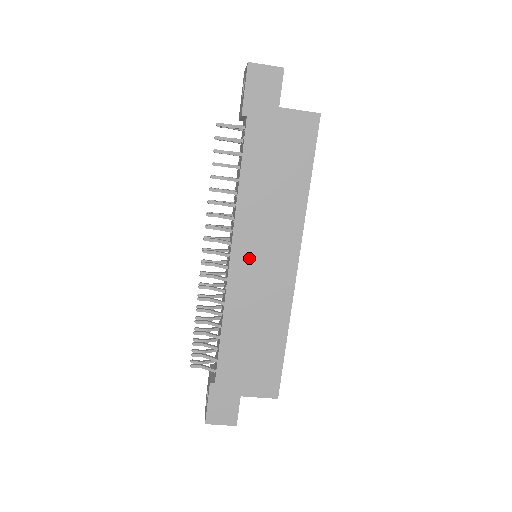
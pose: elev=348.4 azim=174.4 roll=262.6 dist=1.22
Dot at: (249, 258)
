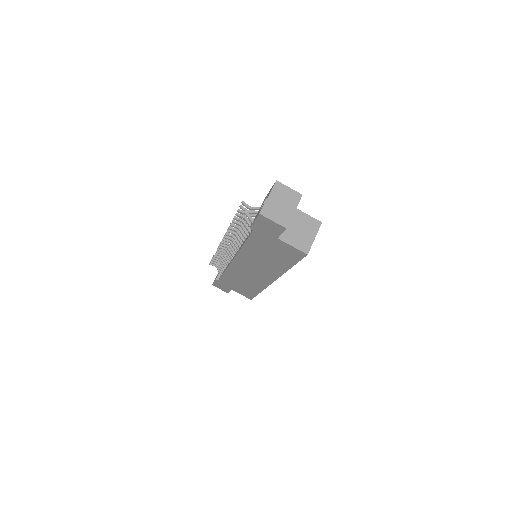
Dot at: (244, 266)
